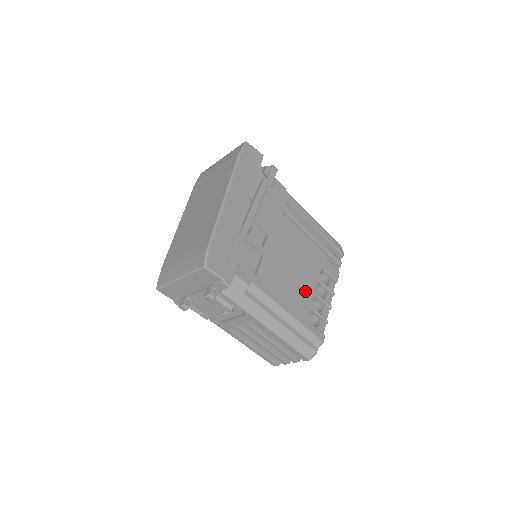
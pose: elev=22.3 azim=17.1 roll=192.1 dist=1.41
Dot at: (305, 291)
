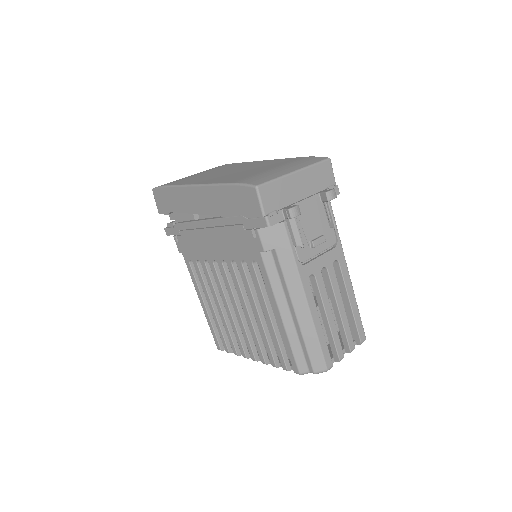
Dot at: occluded
